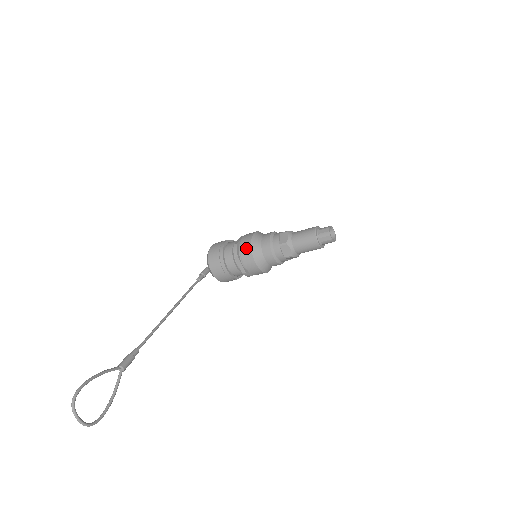
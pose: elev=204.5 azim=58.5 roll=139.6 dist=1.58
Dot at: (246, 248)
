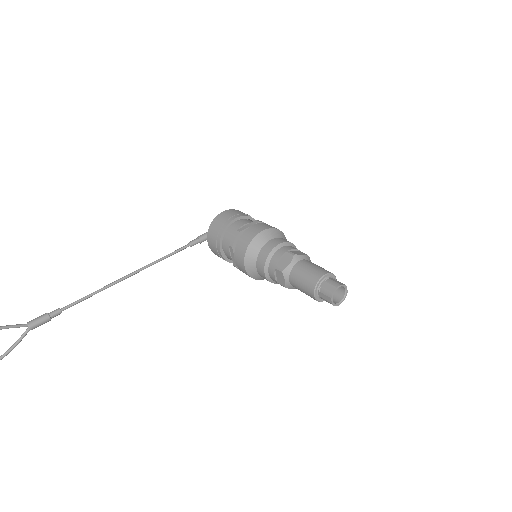
Dot at: (242, 245)
